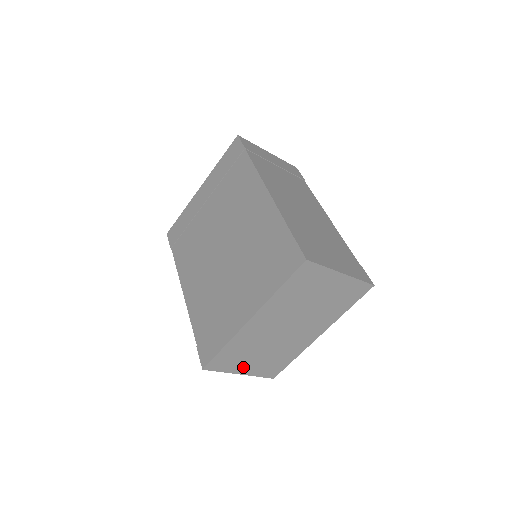
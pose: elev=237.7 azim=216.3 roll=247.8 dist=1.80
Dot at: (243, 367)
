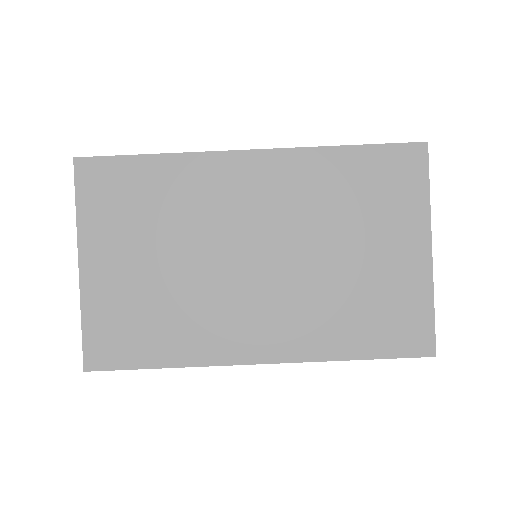
Dot at: (105, 252)
